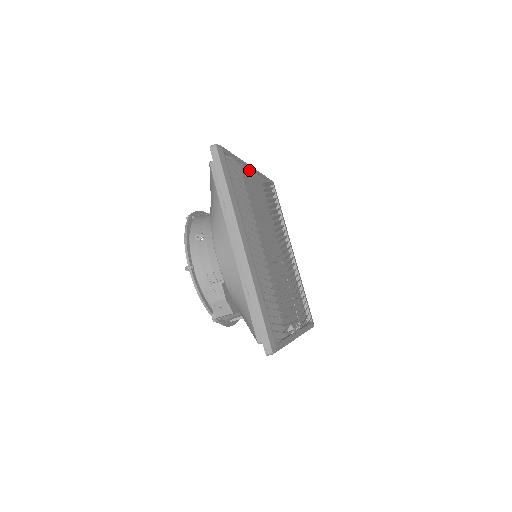
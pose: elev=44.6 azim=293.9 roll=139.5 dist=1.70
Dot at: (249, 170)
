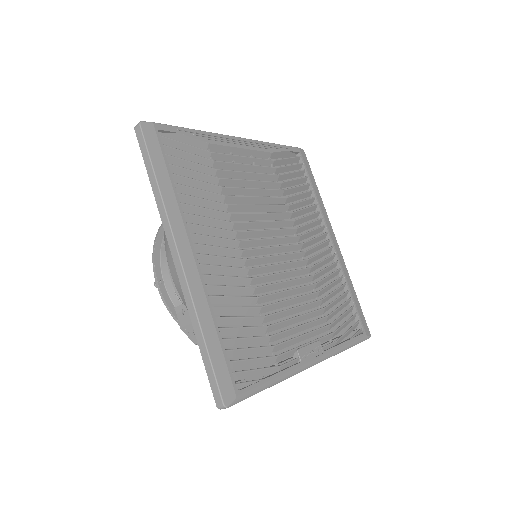
Dot at: (231, 143)
